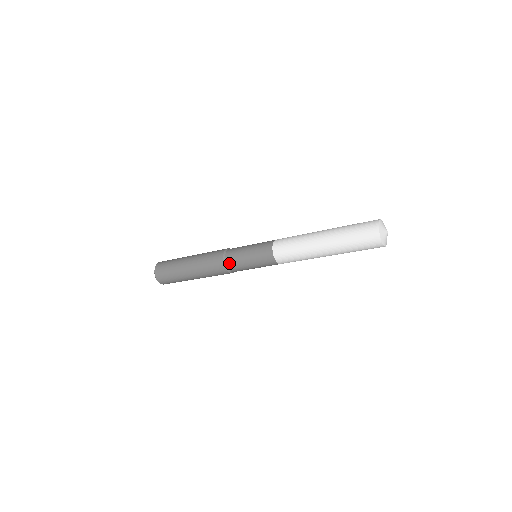
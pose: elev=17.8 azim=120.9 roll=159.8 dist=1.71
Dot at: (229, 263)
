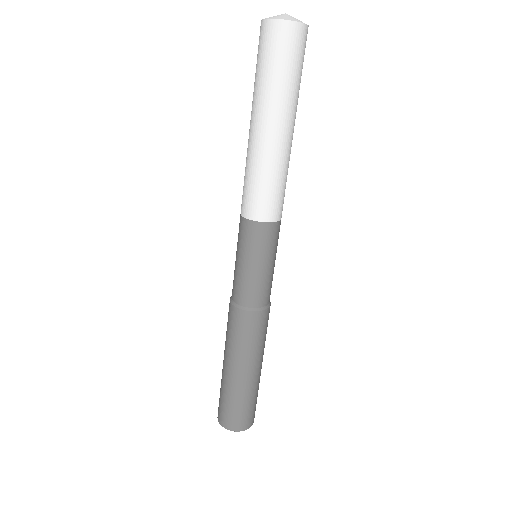
Dot at: (233, 295)
